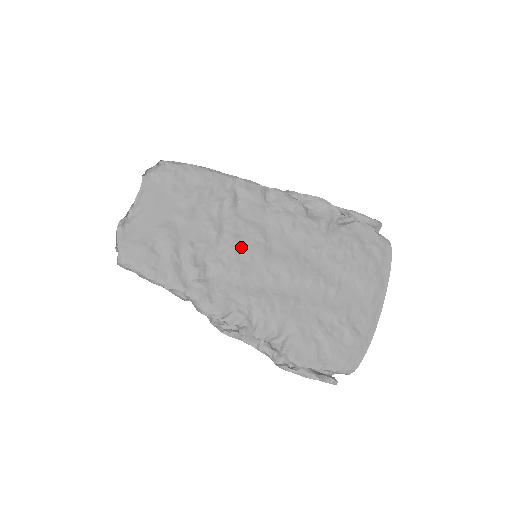
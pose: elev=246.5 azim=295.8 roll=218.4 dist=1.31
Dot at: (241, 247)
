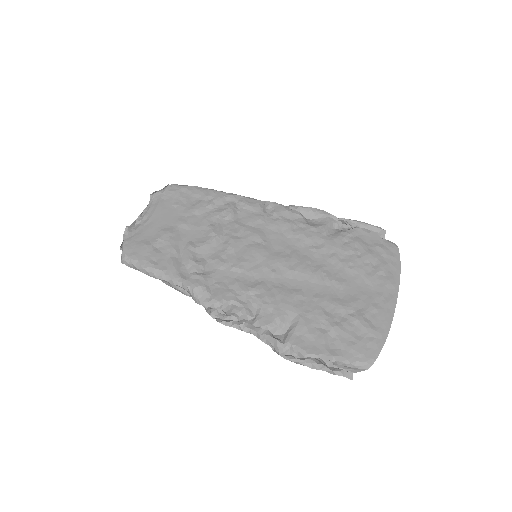
Dot at: (240, 247)
